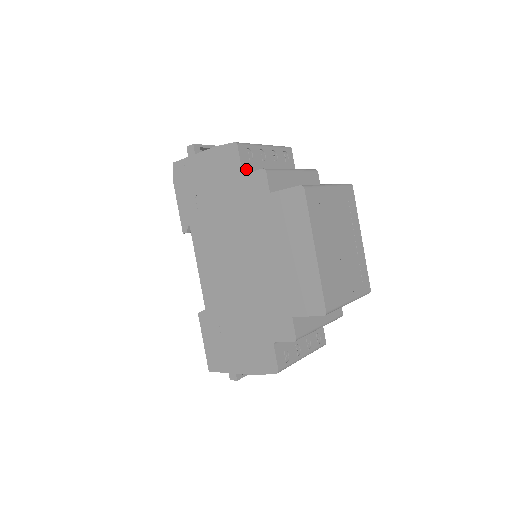
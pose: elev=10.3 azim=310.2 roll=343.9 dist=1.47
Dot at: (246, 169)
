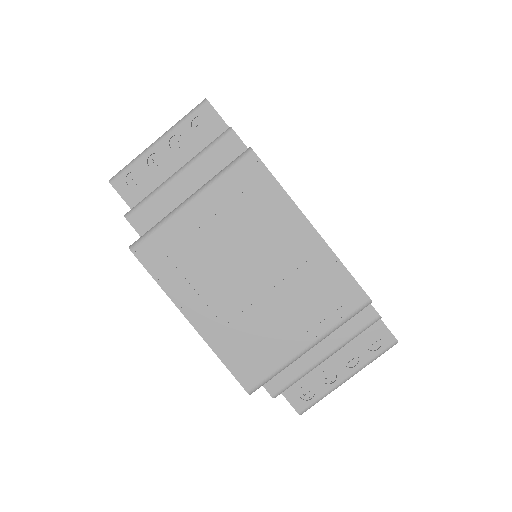
Dot at: occluded
